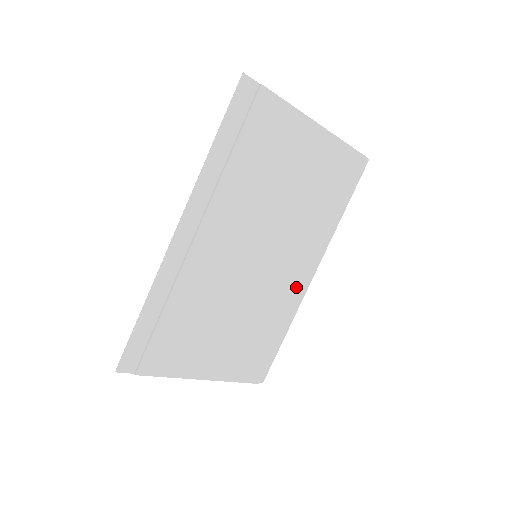
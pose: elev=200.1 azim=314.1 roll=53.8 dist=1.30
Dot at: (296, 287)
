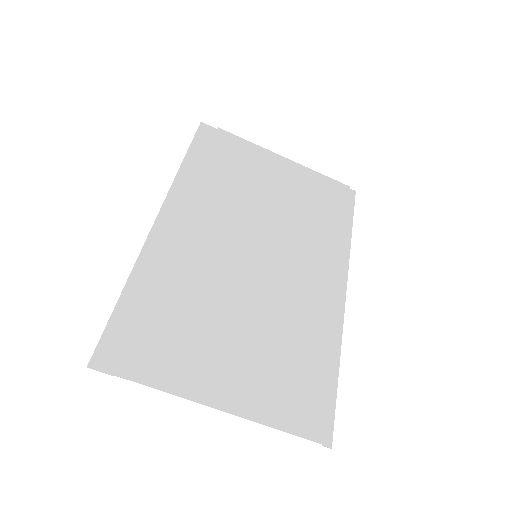
Dot at: (325, 301)
